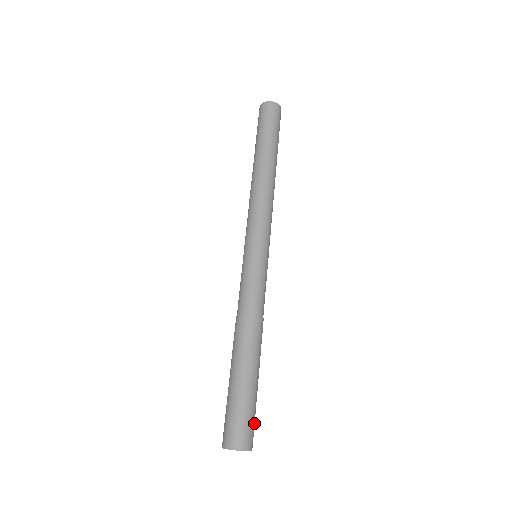
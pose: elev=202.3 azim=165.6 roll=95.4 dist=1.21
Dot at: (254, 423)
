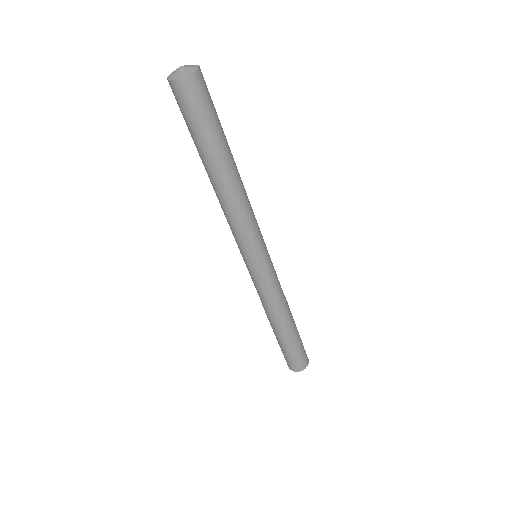
Dot at: occluded
